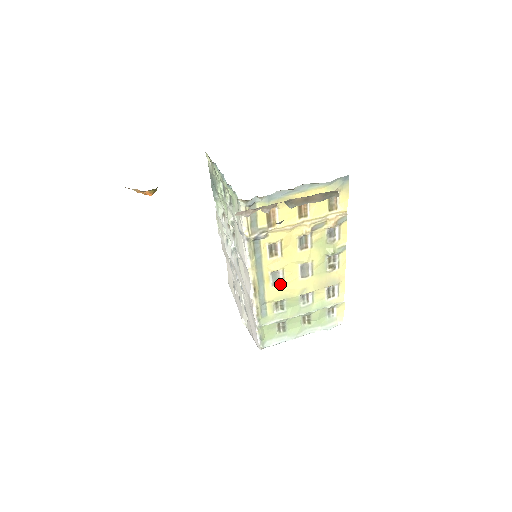
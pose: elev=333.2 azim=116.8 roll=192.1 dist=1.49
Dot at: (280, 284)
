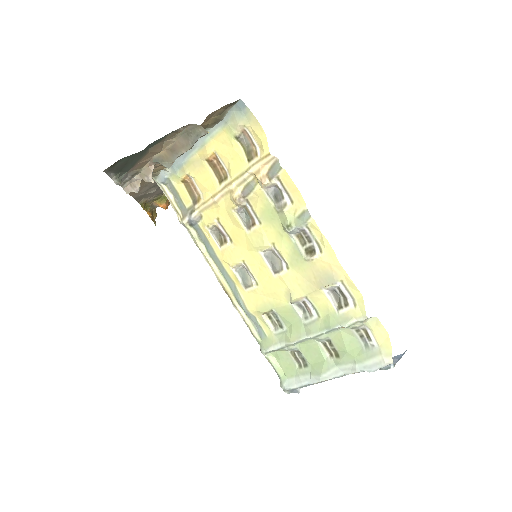
Dot at: (253, 285)
